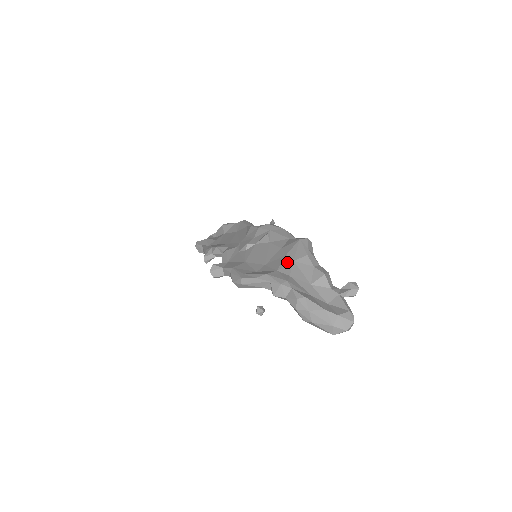
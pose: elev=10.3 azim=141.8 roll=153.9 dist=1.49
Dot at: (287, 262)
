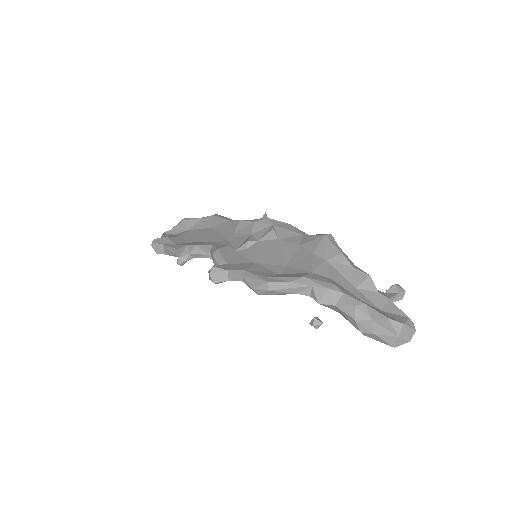
Dot at: (319, 262)
